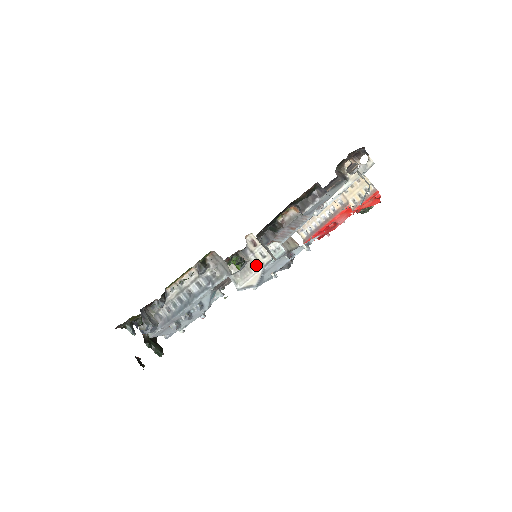
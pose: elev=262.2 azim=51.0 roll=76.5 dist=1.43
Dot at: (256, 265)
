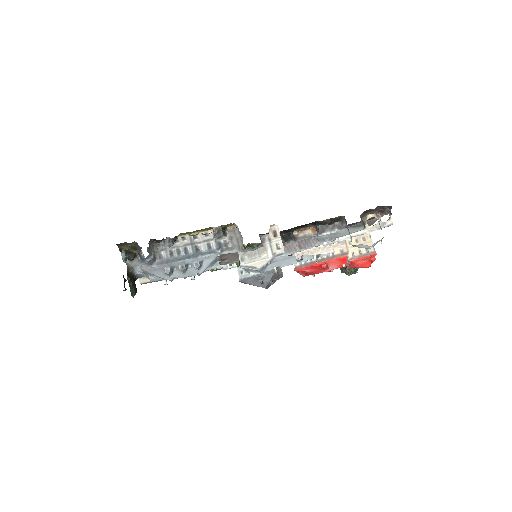
Dot at: (268, 252)
